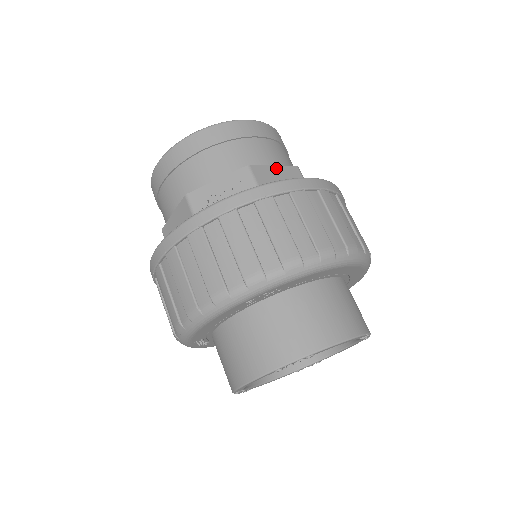
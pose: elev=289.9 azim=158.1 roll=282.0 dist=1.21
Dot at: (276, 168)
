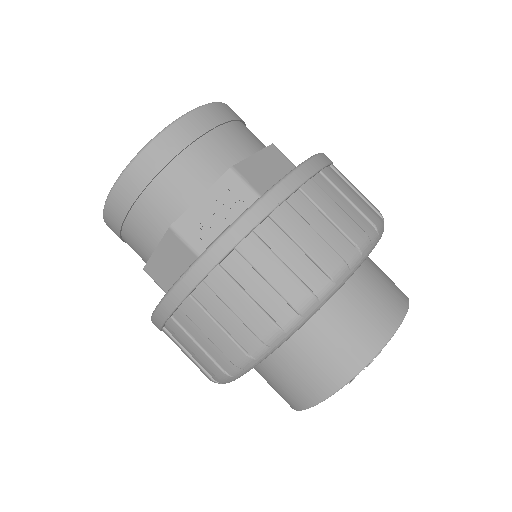
Dot at: (257, 156)
